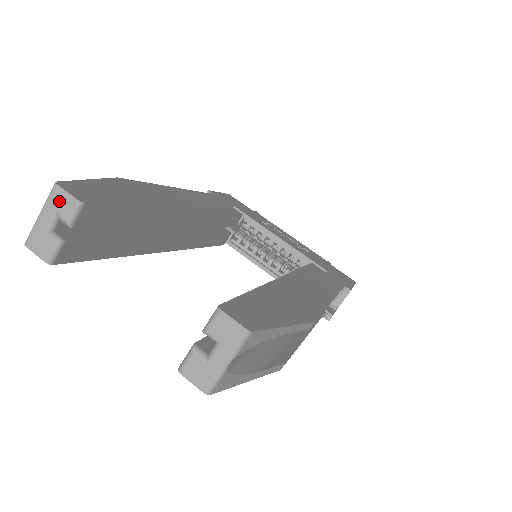
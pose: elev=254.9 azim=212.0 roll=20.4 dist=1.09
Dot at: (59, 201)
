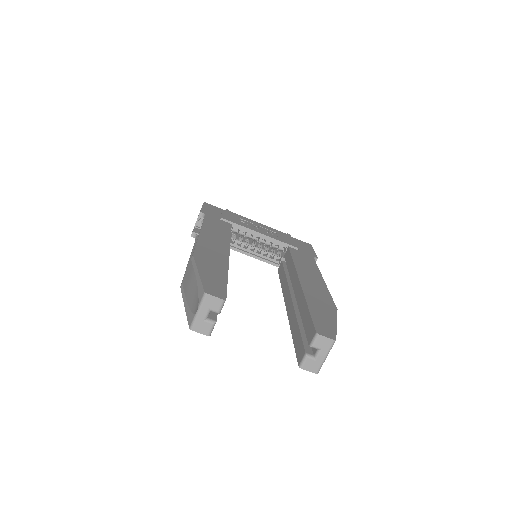
Dot at: (211, 302)
